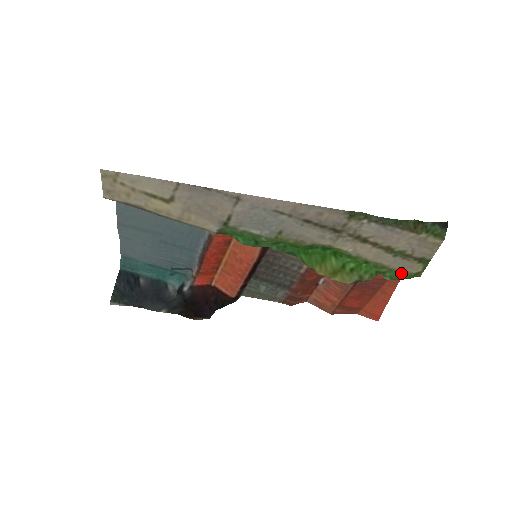
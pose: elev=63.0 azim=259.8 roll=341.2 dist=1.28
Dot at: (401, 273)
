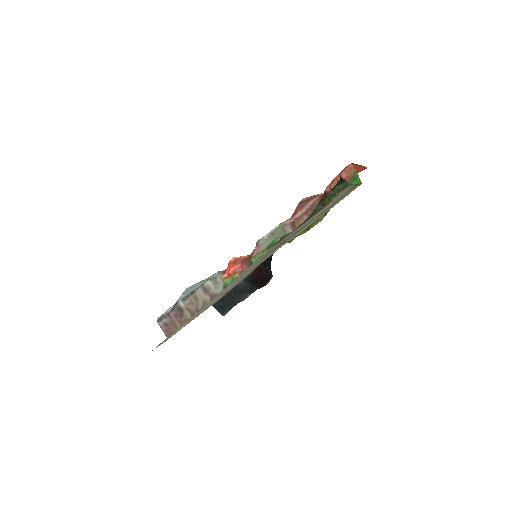
Dot at: occluded
